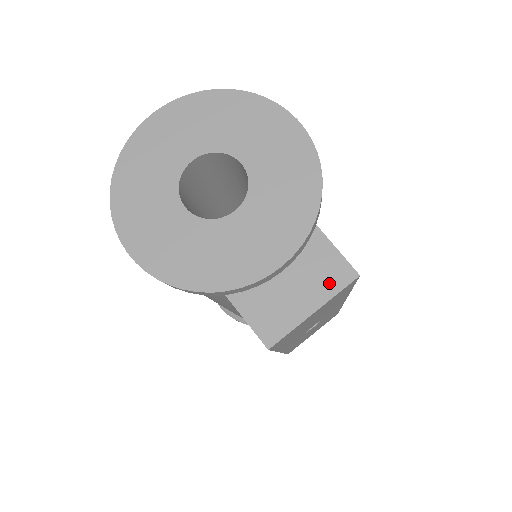
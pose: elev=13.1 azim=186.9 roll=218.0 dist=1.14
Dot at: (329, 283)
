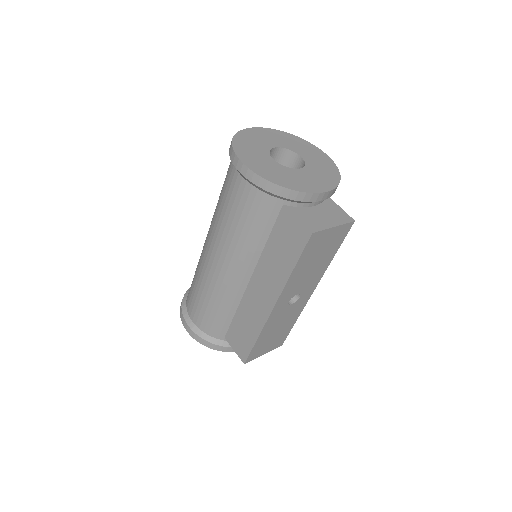
Dot at: (340, 219)
